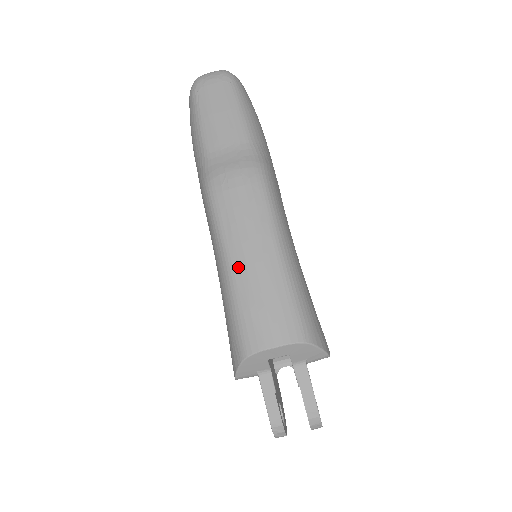
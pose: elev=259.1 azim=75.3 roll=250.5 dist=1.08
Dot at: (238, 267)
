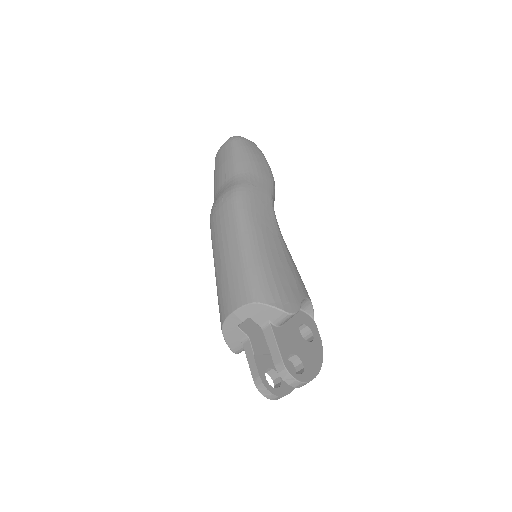
Dot at: (217, 263)
